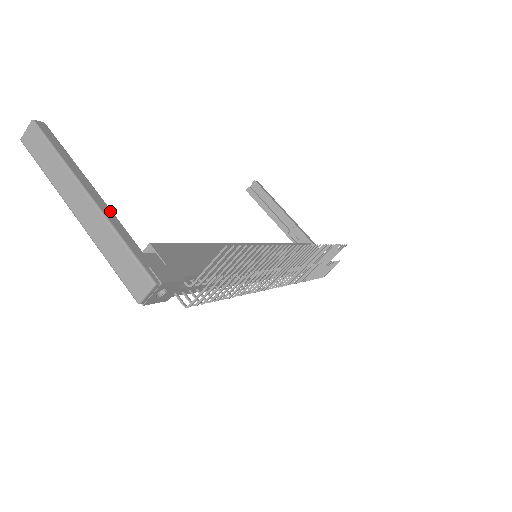
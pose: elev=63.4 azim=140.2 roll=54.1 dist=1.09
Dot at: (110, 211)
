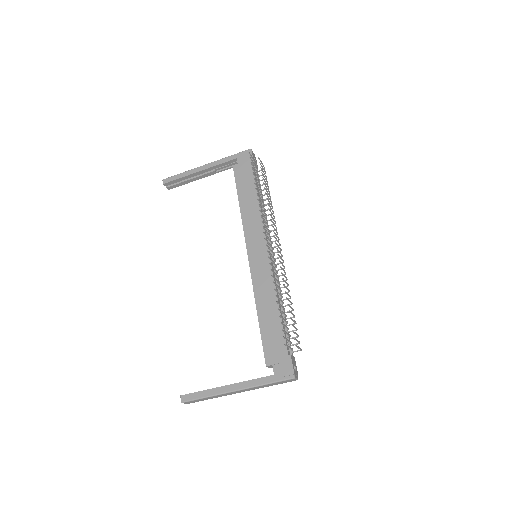
Dot at: (246, 382)
